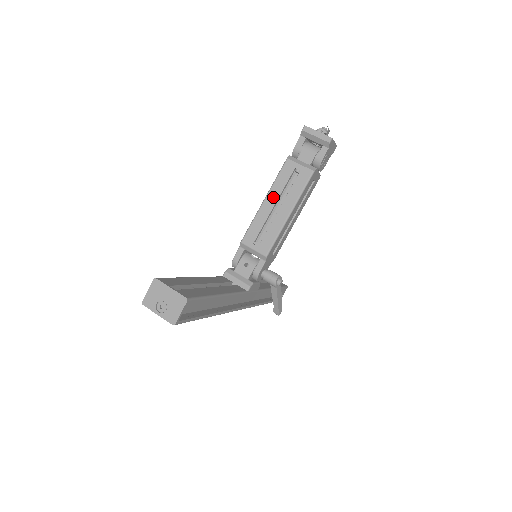
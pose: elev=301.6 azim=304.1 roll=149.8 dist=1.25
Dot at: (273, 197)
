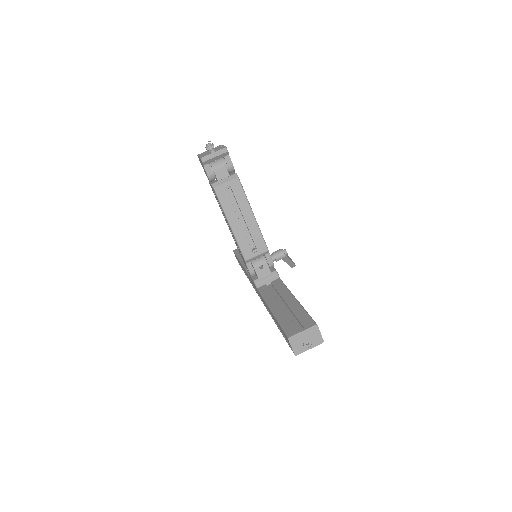
Dot at: (233, 217)
